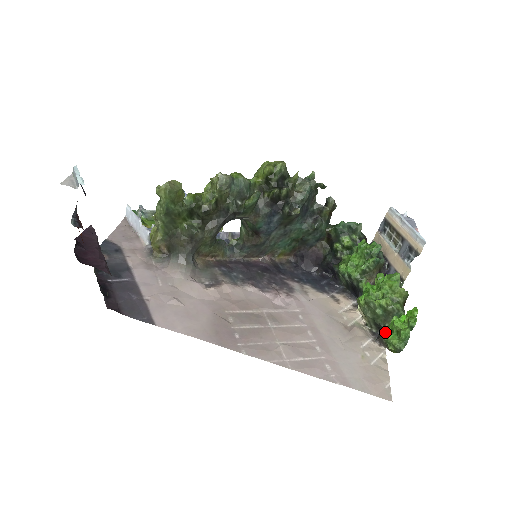
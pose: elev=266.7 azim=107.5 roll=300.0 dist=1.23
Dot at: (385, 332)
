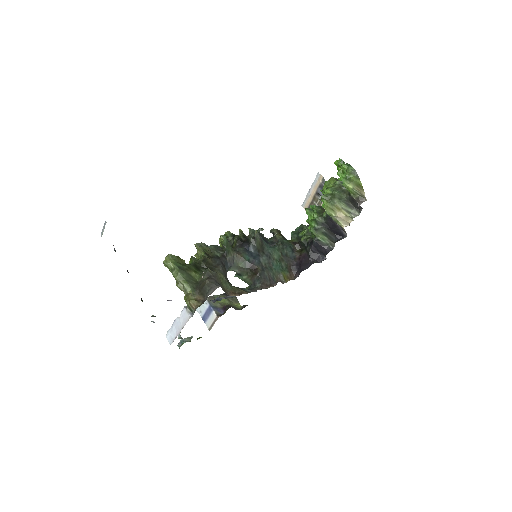
Dot at: (343, 183)
